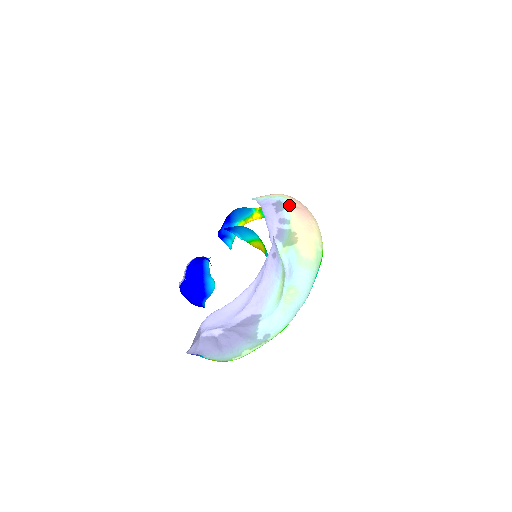
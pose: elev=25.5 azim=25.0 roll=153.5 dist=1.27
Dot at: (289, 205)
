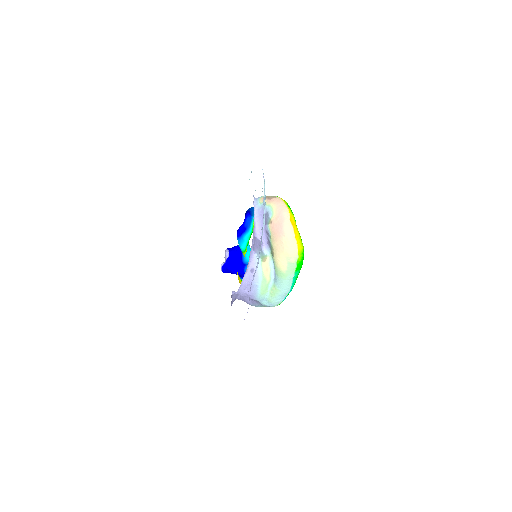
Dot at: (271, 220)
